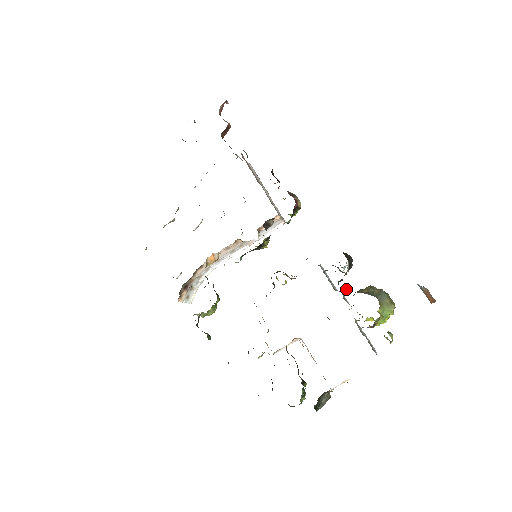
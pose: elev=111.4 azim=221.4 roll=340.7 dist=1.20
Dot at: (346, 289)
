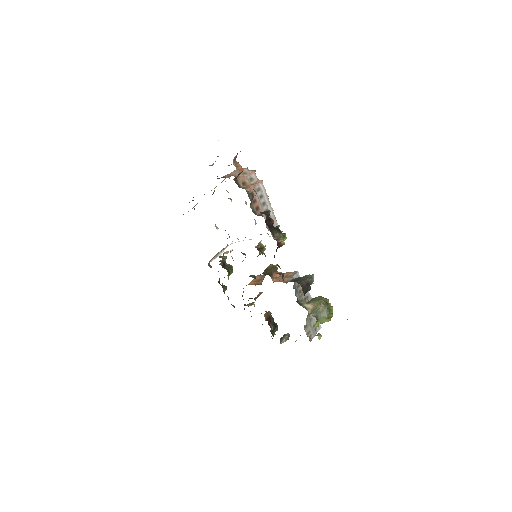
Dot at: (302, 302)
